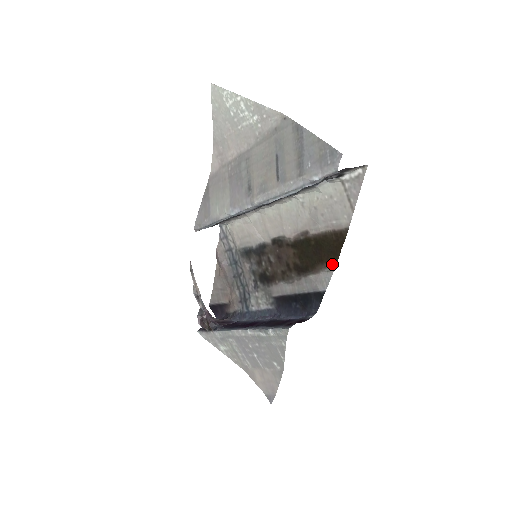
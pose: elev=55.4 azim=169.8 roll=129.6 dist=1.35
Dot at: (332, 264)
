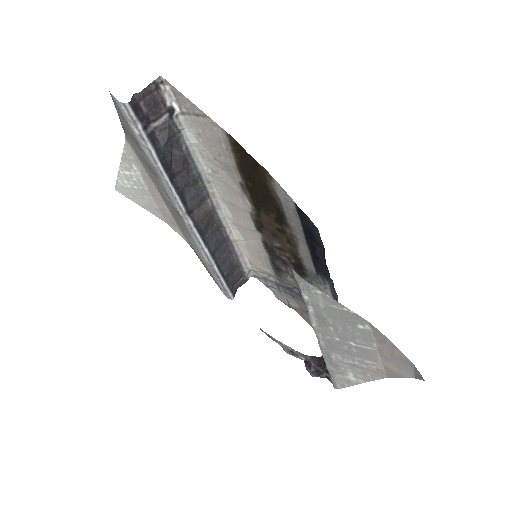
Dot at: (266, 175)
